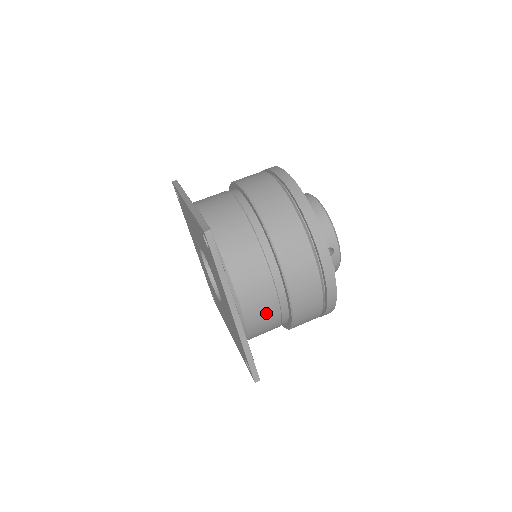
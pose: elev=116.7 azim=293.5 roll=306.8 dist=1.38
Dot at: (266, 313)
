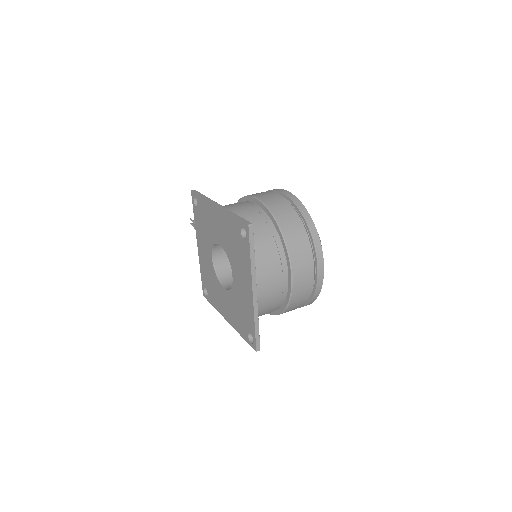
Dot at: (272, 296)
